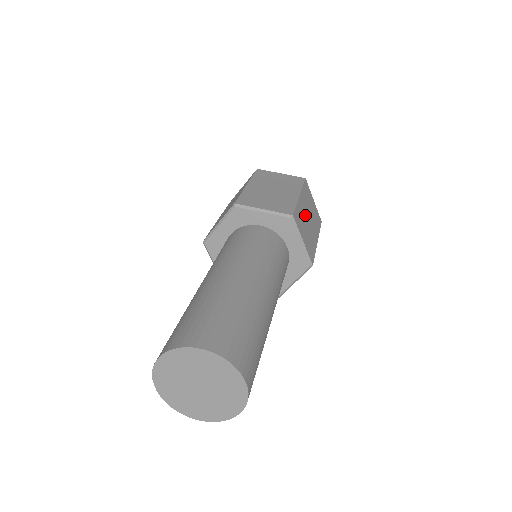
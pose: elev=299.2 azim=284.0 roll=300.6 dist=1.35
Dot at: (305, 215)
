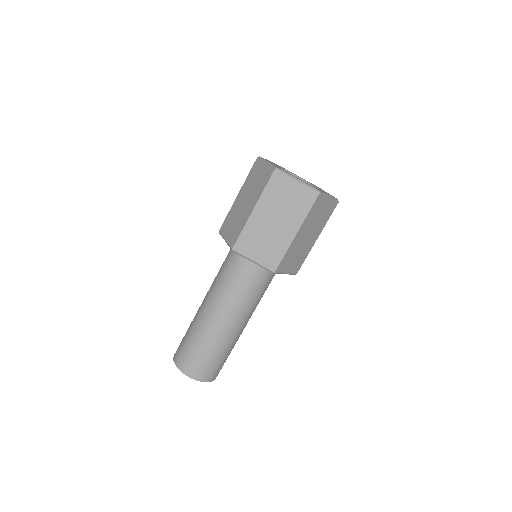
Dot at: (300, 242)
